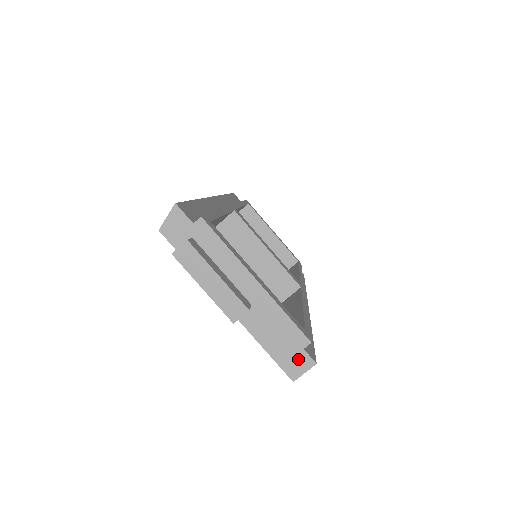
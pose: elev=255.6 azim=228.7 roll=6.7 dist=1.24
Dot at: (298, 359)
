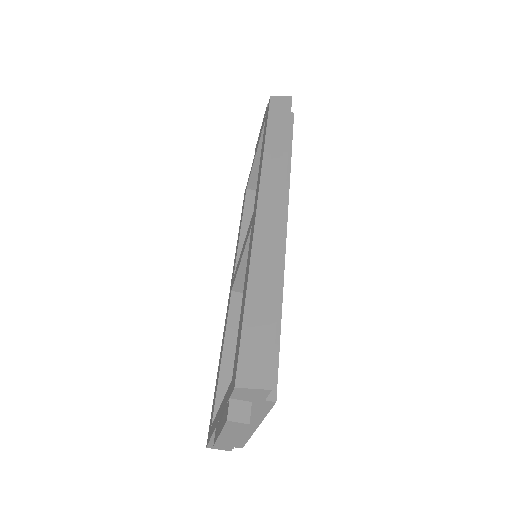
Dot at: occluded
